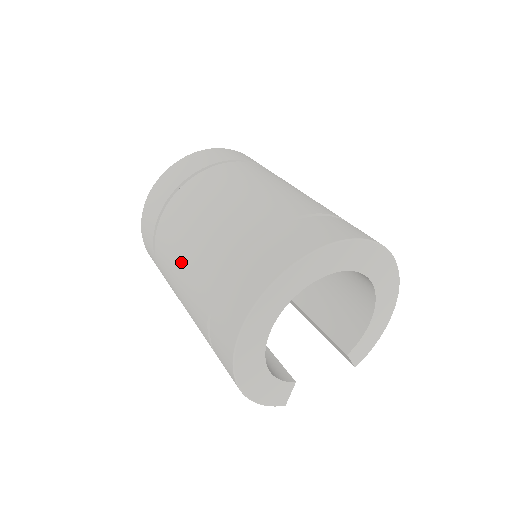
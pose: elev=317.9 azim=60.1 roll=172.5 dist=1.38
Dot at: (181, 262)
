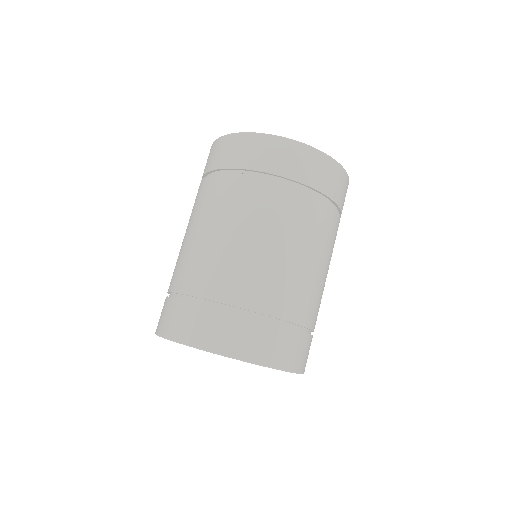
Dot at: (188, 235)
